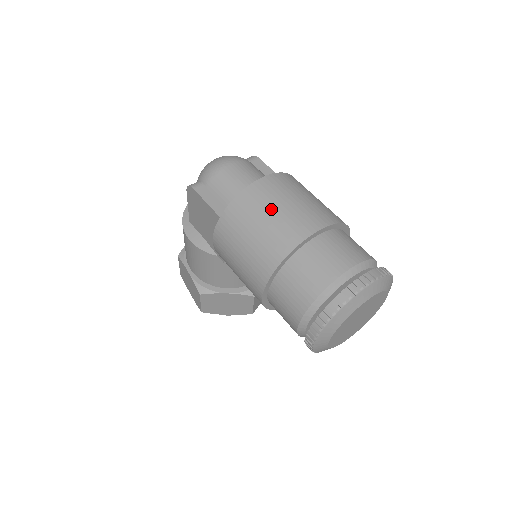
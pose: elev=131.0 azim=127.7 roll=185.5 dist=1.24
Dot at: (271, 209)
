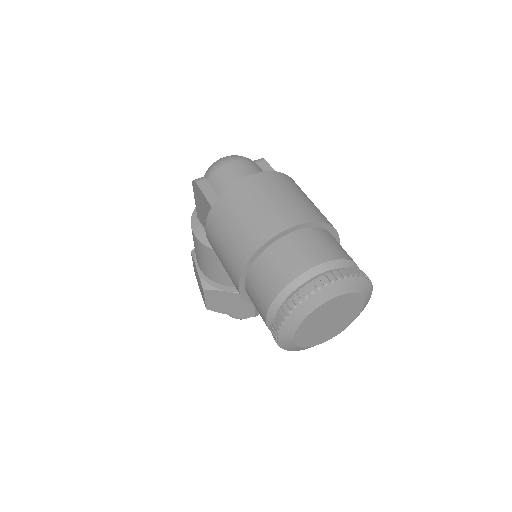
Dot at: (255, 202)
